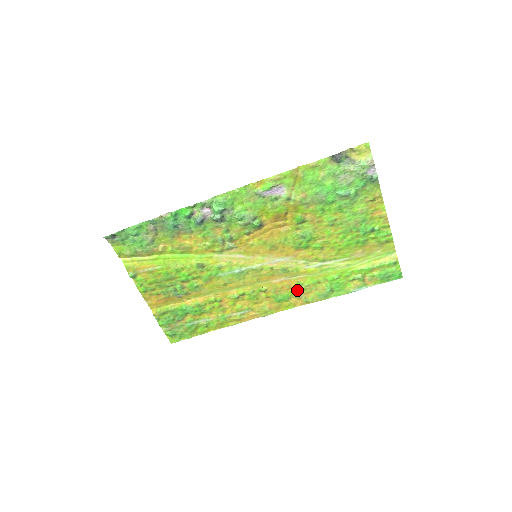
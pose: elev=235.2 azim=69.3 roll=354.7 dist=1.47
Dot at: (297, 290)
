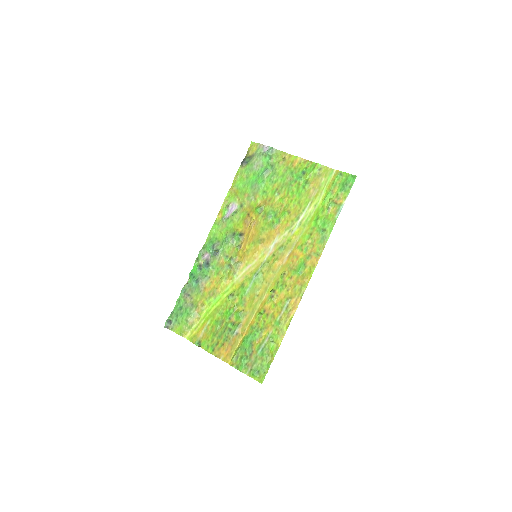
Dot at: (303, 254)
